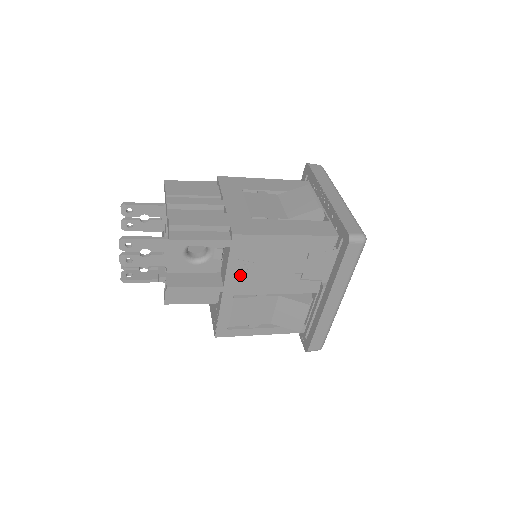
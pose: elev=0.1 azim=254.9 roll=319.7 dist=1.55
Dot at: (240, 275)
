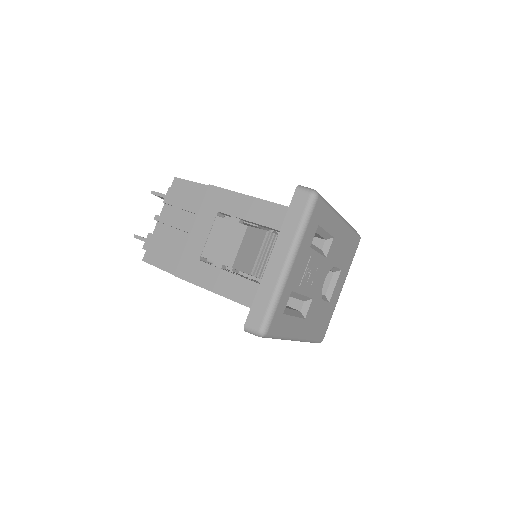
Dot at: occluded
